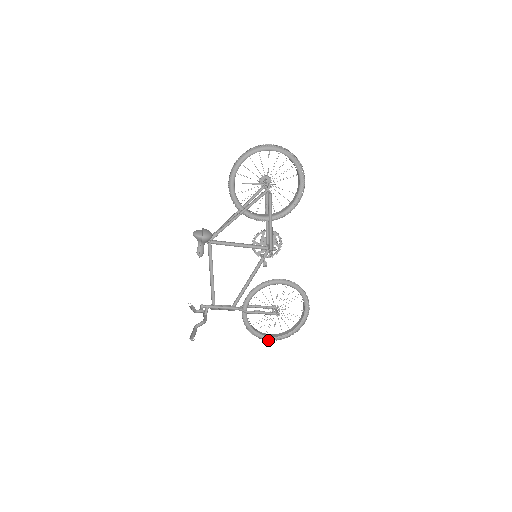
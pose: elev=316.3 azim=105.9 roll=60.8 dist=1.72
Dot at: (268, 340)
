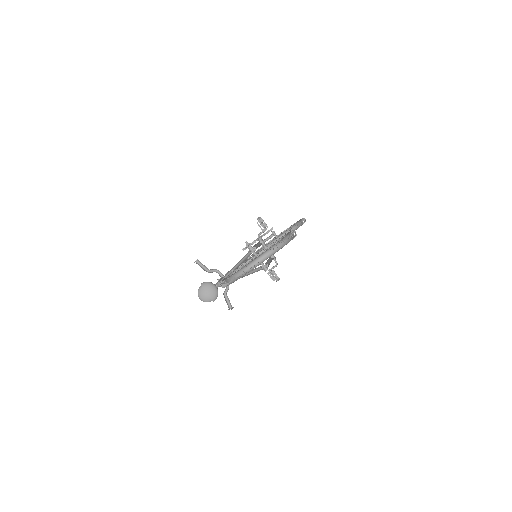
Dot at: occluded
